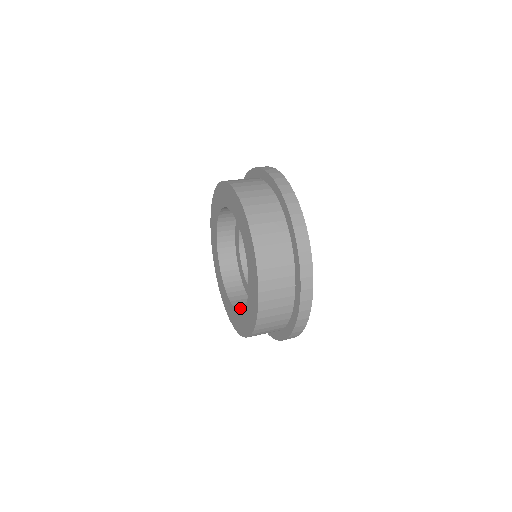
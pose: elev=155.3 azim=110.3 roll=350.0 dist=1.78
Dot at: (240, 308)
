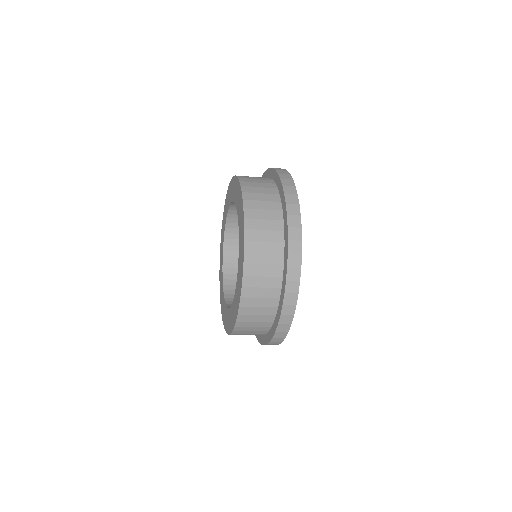
Dot at: occluded
